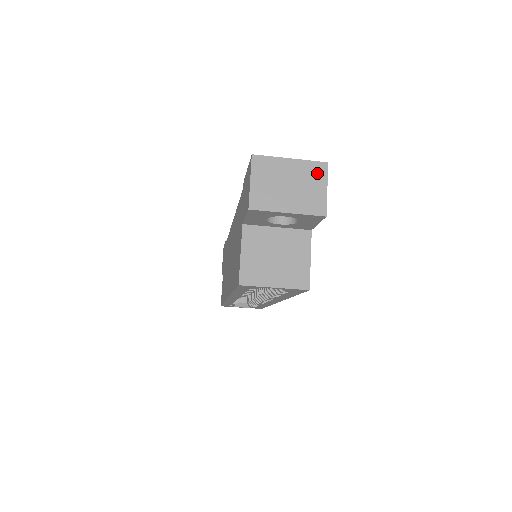
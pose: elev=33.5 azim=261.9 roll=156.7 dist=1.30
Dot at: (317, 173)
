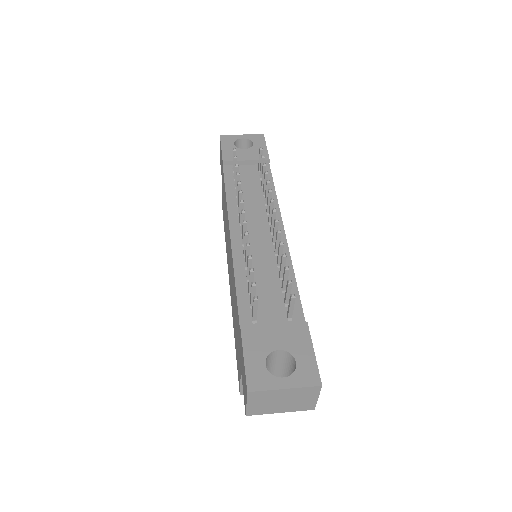
Dot at: (310, 392)
